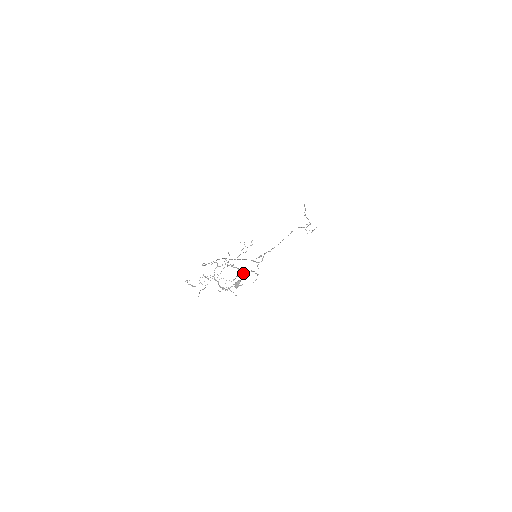
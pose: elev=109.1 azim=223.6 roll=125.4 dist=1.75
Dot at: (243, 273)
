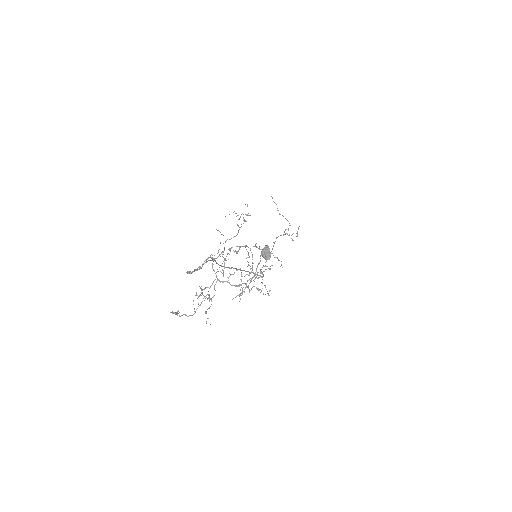
Dot at: occluded
